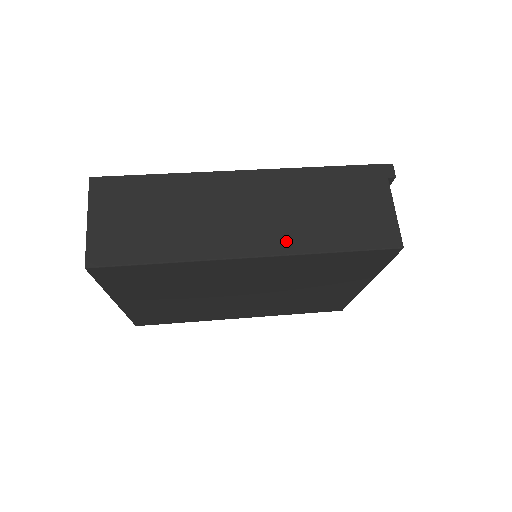
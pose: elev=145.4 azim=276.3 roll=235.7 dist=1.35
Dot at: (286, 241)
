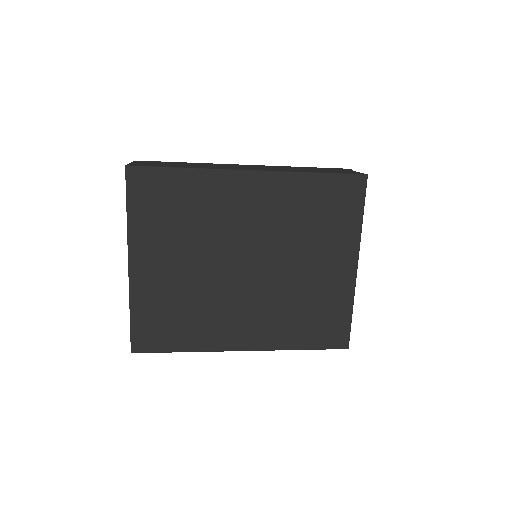
Dot at: (278, 170)
